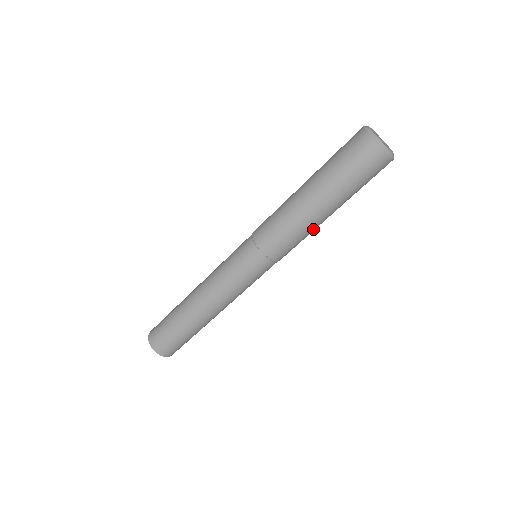
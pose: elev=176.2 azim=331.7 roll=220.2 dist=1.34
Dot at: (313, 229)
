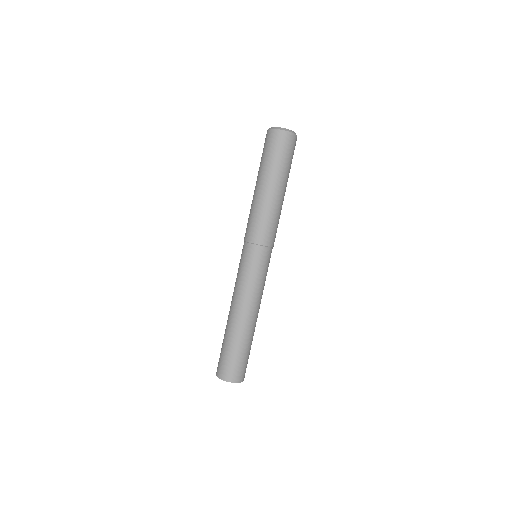
Dot at: (274, 207)
